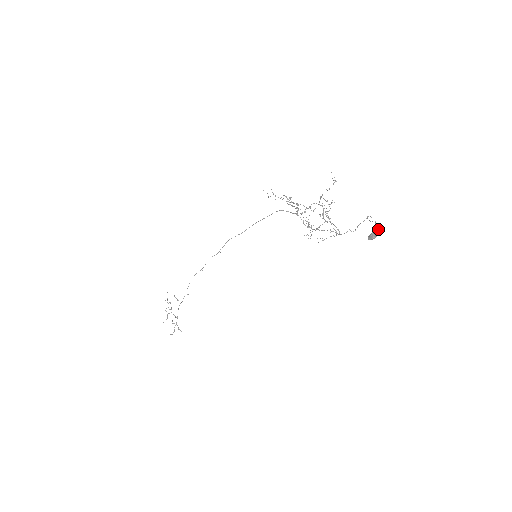
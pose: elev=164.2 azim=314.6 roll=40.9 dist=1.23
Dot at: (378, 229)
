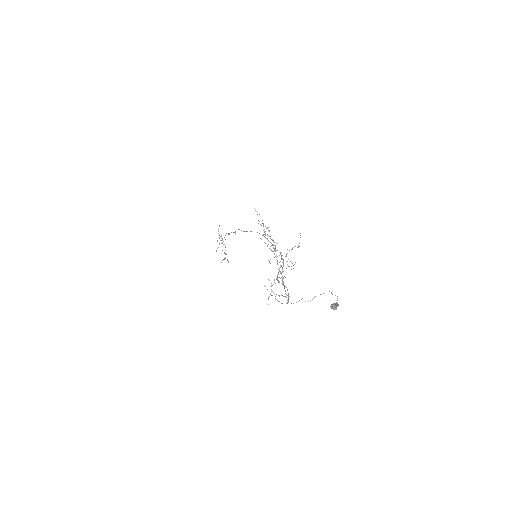
Dot at: (338, 305)
